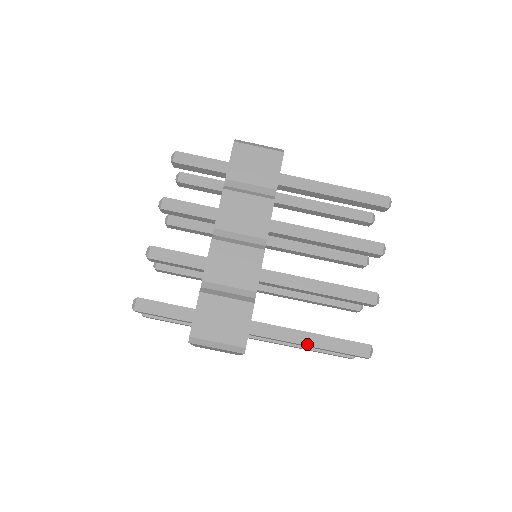
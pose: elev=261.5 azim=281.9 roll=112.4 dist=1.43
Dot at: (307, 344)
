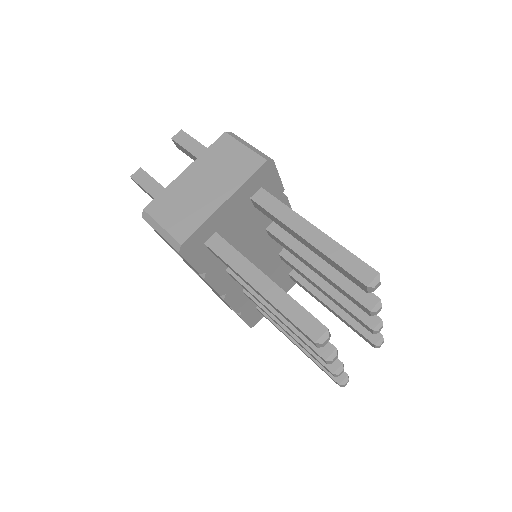
Dot at: (314, 226)
